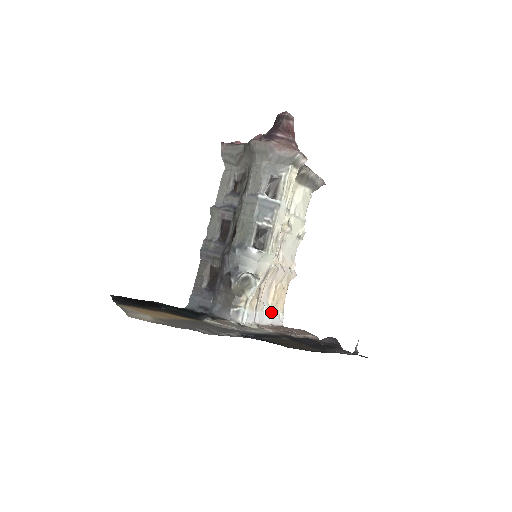
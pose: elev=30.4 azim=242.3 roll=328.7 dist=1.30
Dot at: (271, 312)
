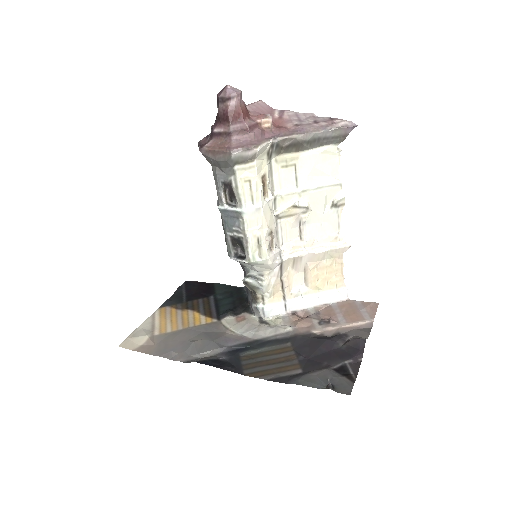
Dot at: (318, 293)
